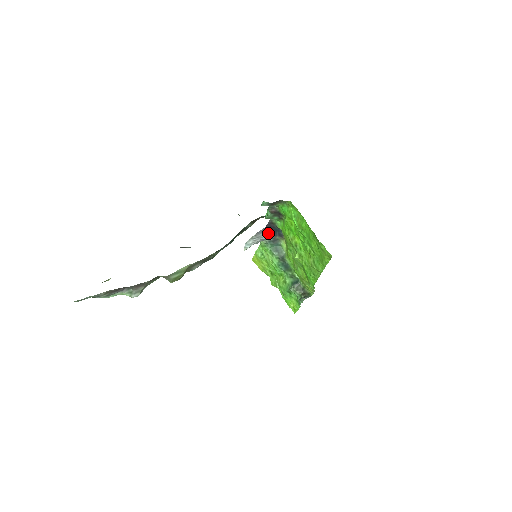
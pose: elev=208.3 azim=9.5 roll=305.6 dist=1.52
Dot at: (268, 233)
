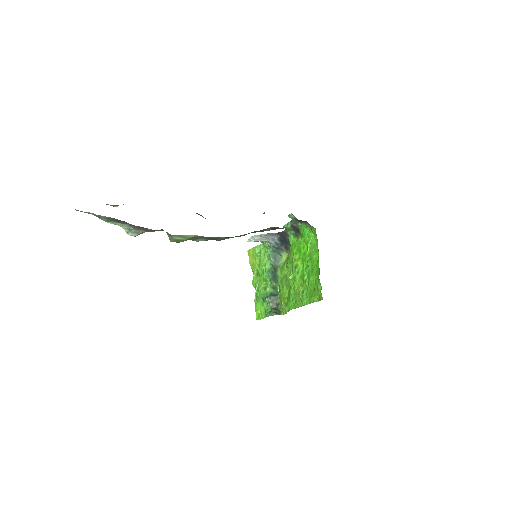
Dot at: (277, 239)
